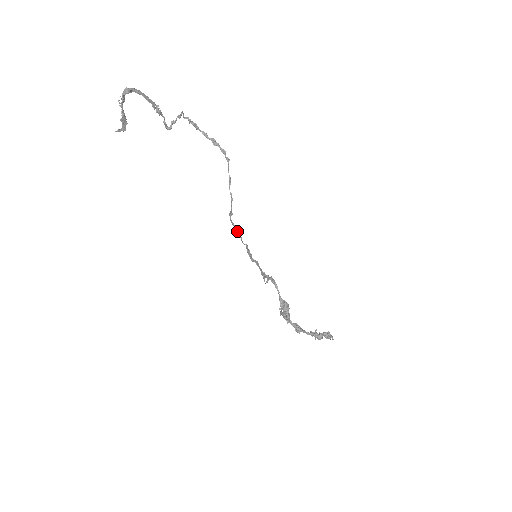
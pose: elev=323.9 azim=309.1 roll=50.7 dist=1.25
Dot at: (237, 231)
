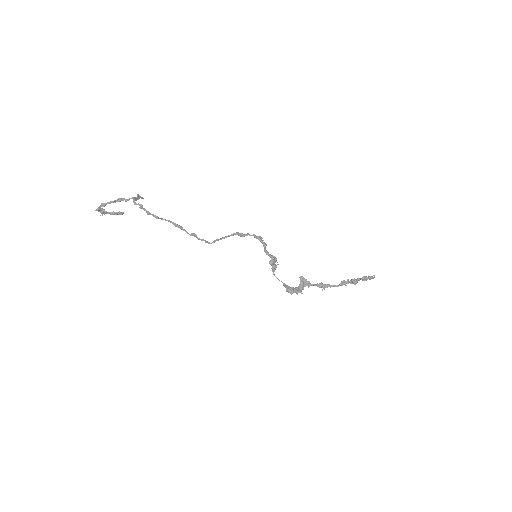
Dot at: (238, 235)
